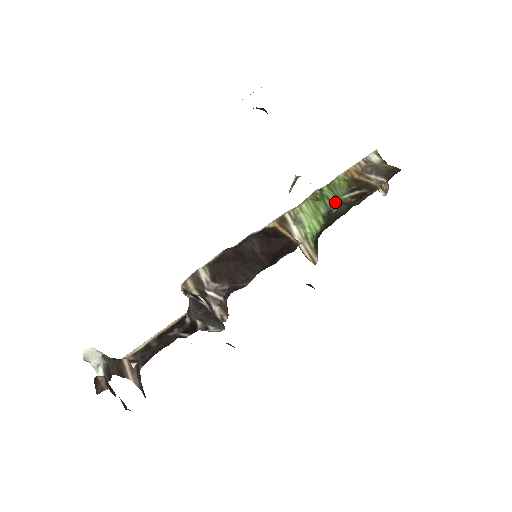
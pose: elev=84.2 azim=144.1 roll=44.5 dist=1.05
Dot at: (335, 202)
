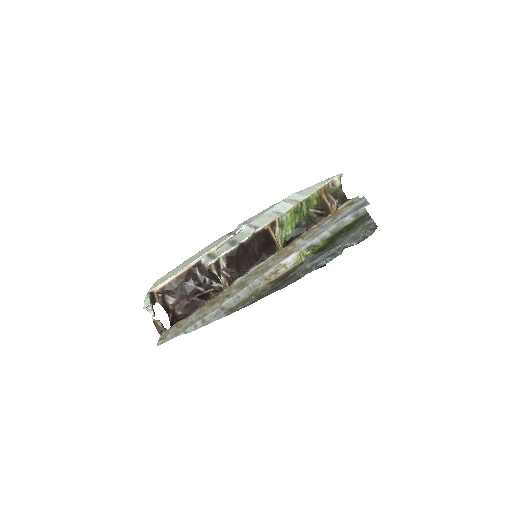
Dot at: (306, 218)
